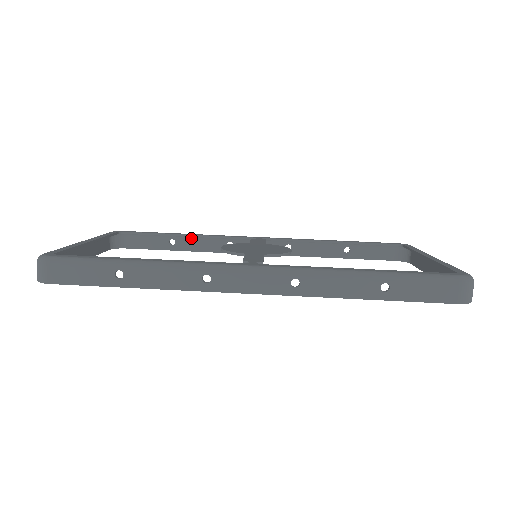
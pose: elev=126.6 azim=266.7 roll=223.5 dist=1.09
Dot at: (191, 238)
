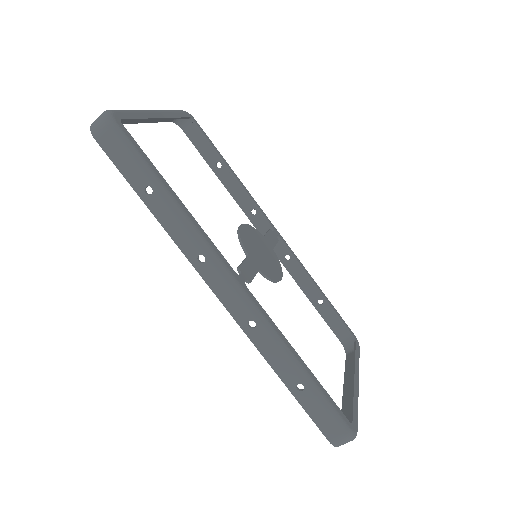
Dot at: occluded
